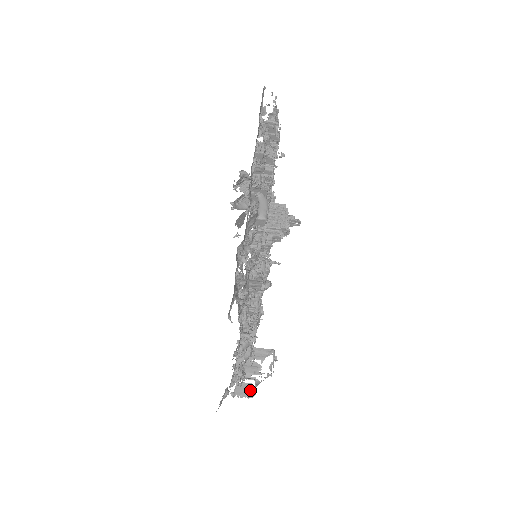
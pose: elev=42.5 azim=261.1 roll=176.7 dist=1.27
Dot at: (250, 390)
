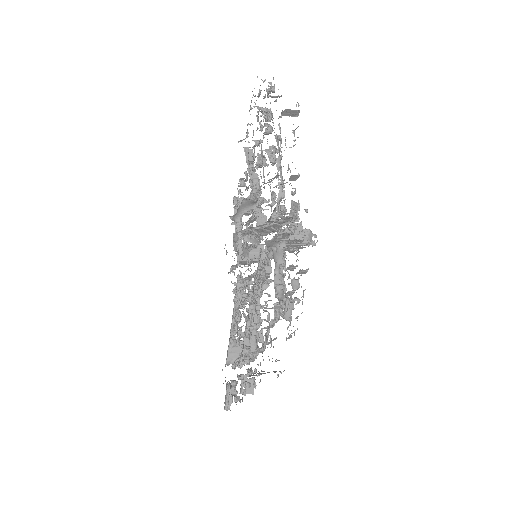
Dot at: (248, 213)
